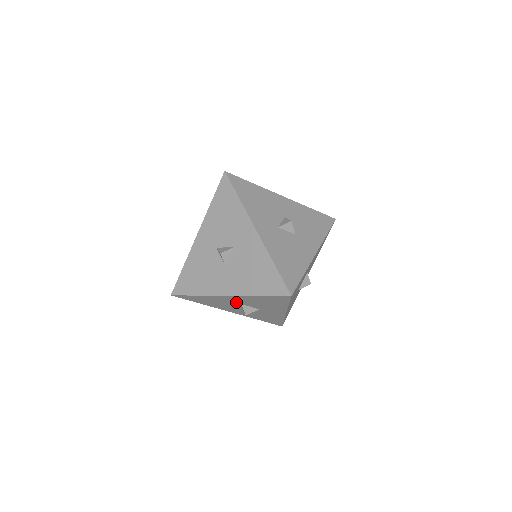
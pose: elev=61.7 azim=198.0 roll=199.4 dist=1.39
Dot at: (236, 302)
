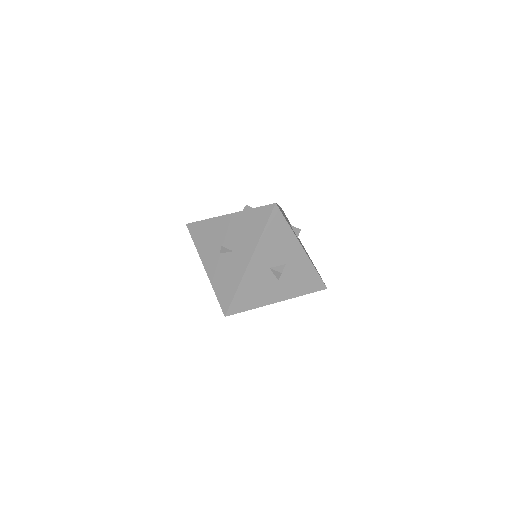
Dot at: occluded
